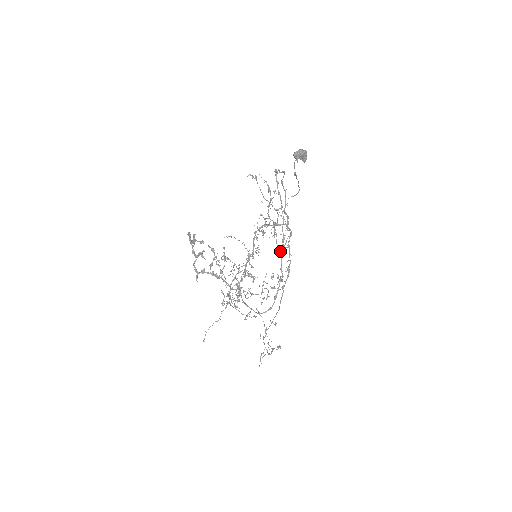
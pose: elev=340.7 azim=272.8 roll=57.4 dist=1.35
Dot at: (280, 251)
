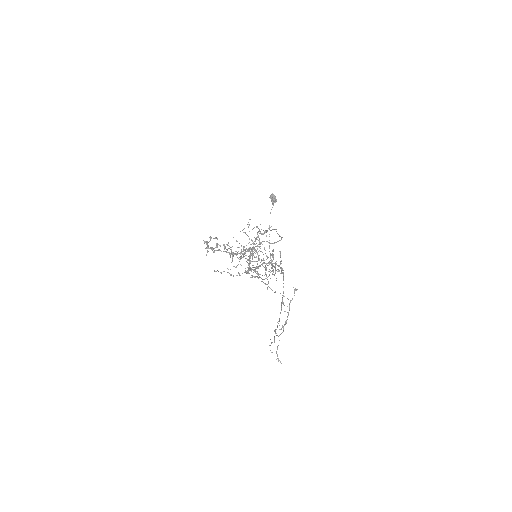
Dot at: occluded
